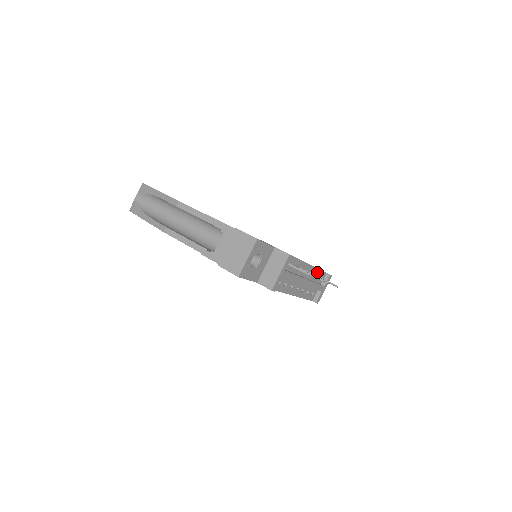
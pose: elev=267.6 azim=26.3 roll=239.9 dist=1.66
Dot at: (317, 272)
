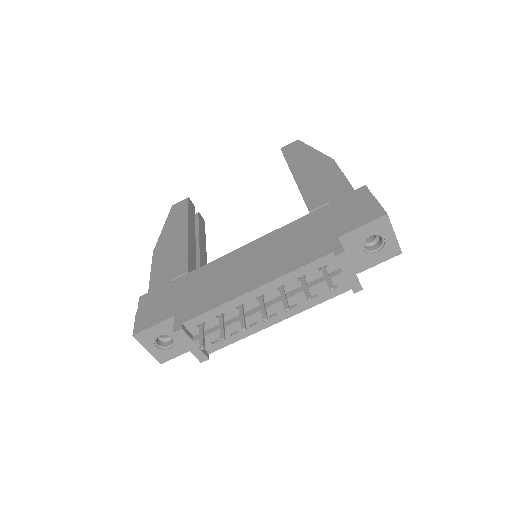
Dot at: (299, 273)
